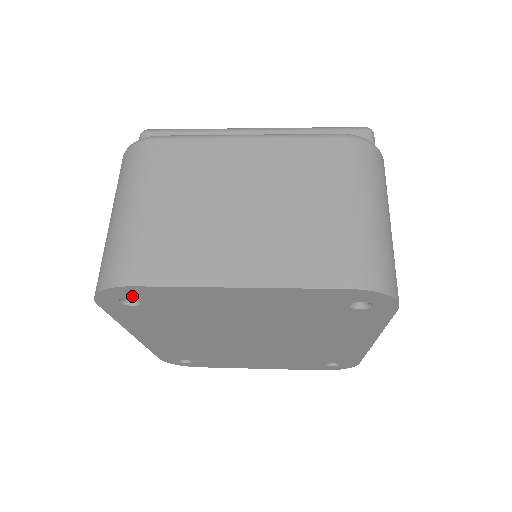
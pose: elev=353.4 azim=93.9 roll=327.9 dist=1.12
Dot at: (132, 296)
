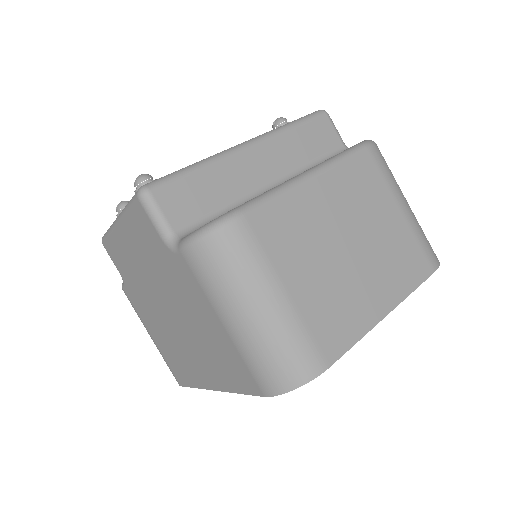
Dot at: occluded
